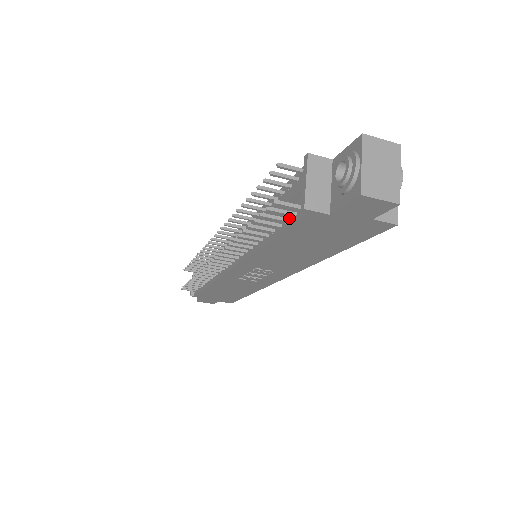
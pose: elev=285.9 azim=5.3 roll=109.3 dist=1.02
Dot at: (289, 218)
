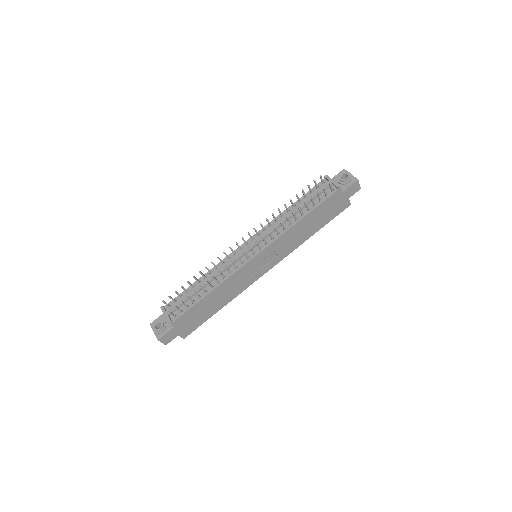
Dot at: (322, 199)
